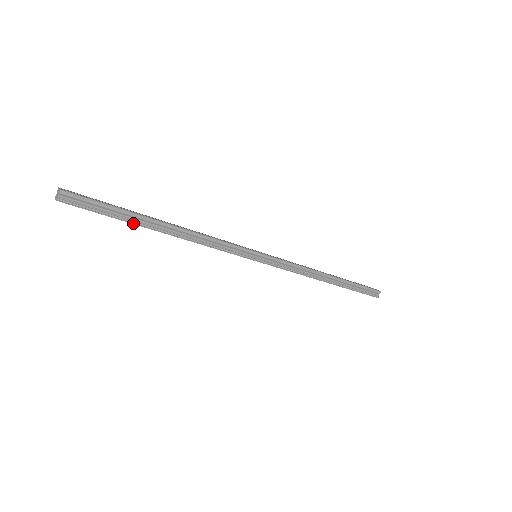
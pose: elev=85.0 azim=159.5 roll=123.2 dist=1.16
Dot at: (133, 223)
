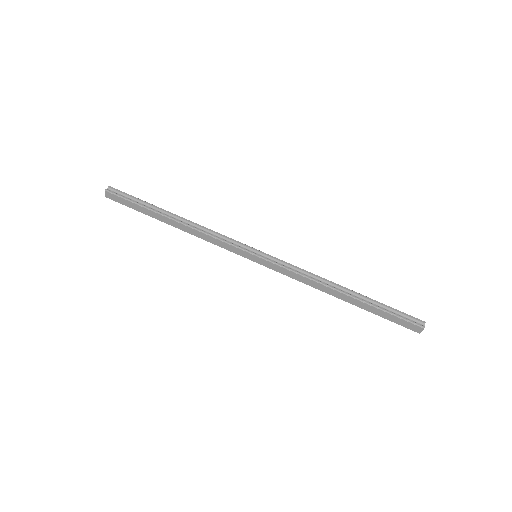
Dot at: (151, 210)
